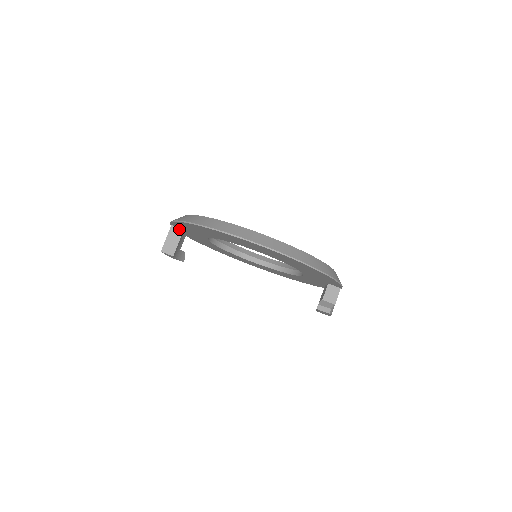
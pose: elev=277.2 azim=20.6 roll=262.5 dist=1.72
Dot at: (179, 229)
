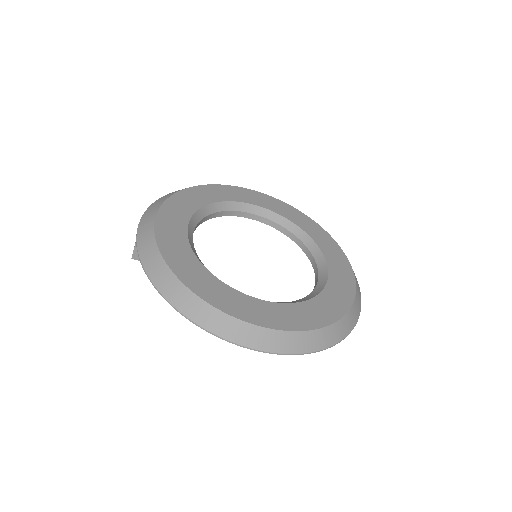
Dot at: occluded
